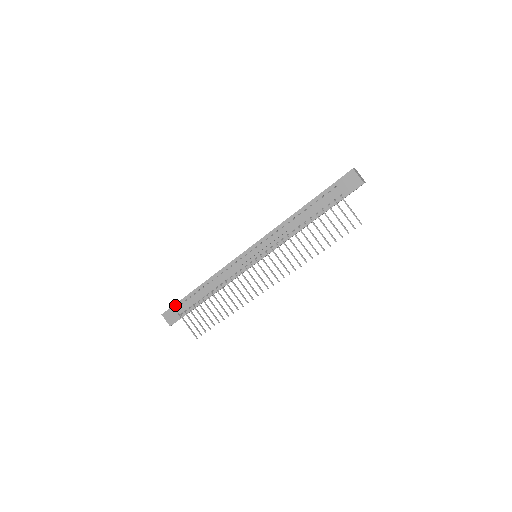
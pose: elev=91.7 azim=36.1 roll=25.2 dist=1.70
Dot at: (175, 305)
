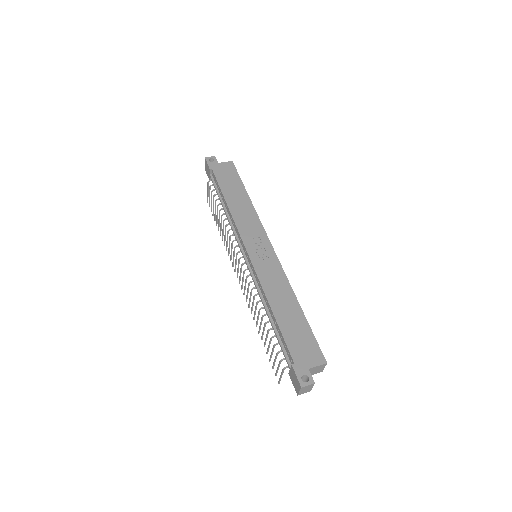
Dot at: (212, 171)
